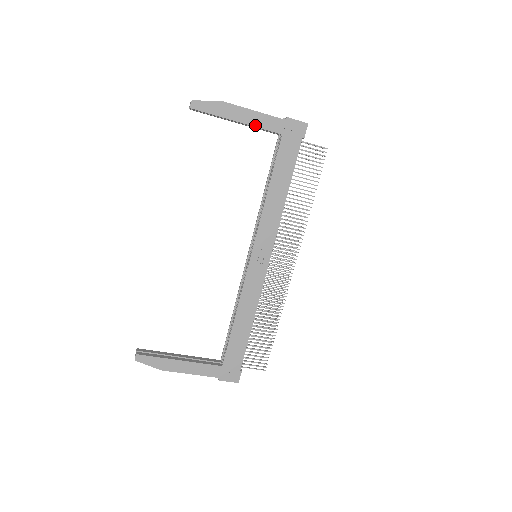
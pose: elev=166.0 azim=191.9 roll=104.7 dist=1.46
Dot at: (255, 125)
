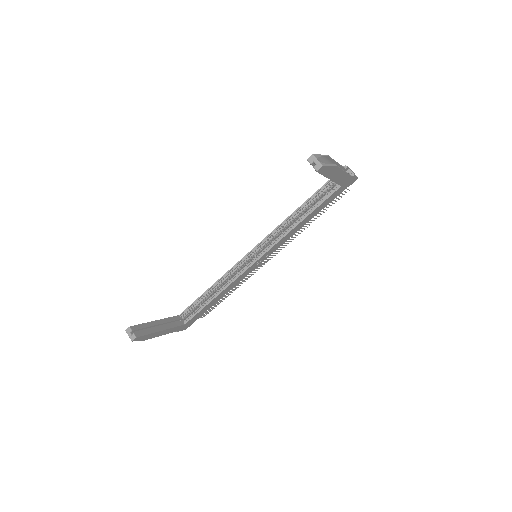
Dot at: (336, 181)
